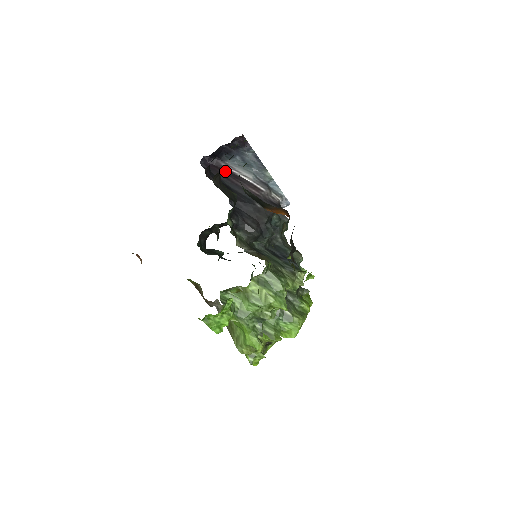
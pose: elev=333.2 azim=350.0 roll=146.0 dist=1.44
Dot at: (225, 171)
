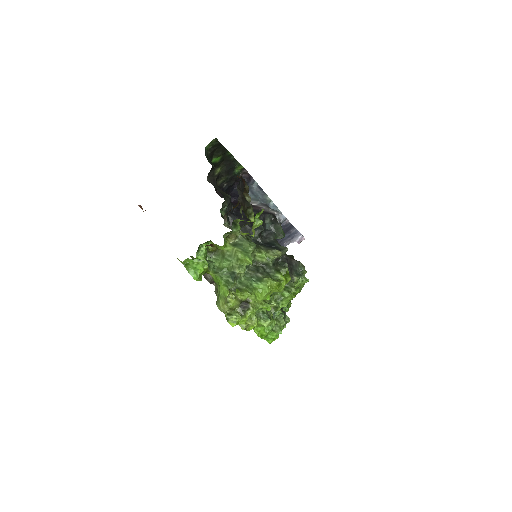
Dot at: occluded
